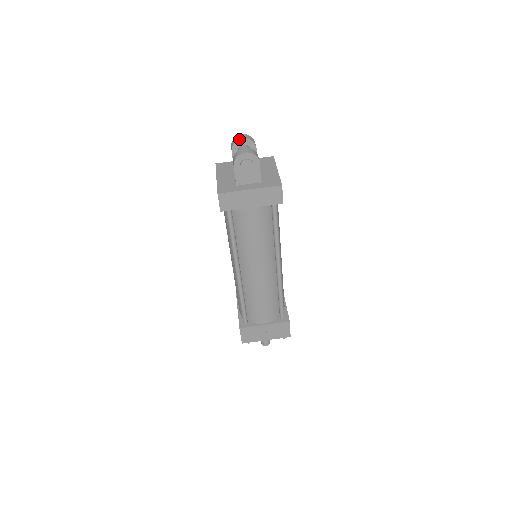
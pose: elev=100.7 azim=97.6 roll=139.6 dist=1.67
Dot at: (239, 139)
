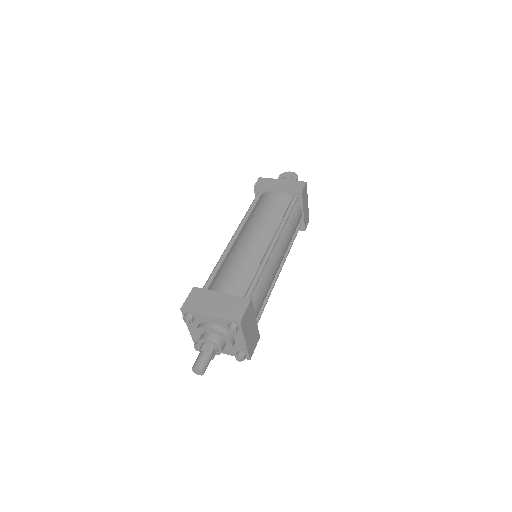
Dot at: occluded
